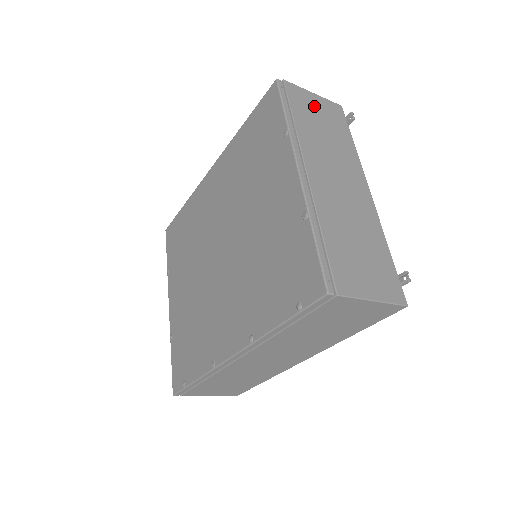
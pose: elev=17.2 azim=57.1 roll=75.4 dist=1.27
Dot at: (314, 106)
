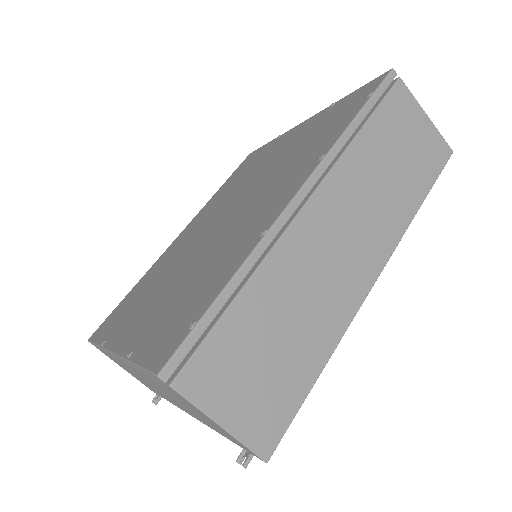
Dot at: occluded
